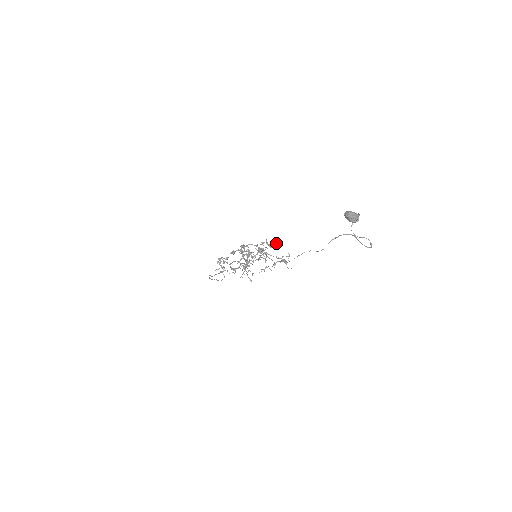
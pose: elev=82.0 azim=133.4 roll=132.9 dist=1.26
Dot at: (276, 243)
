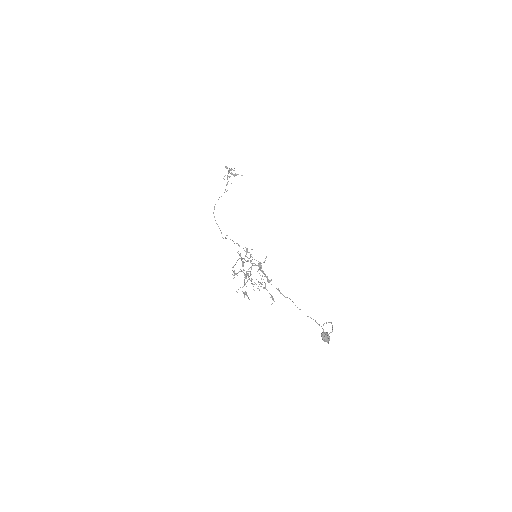
Dot at: occluded
